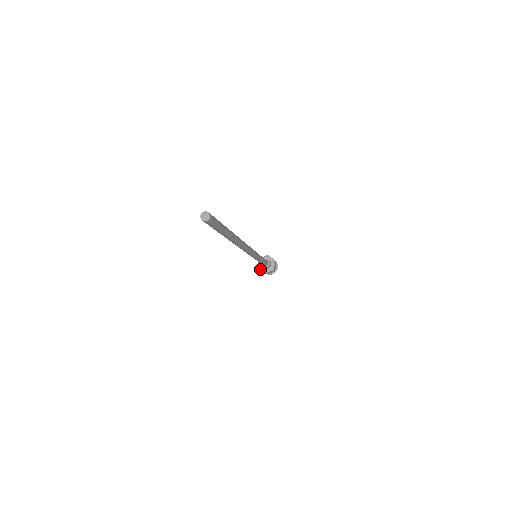
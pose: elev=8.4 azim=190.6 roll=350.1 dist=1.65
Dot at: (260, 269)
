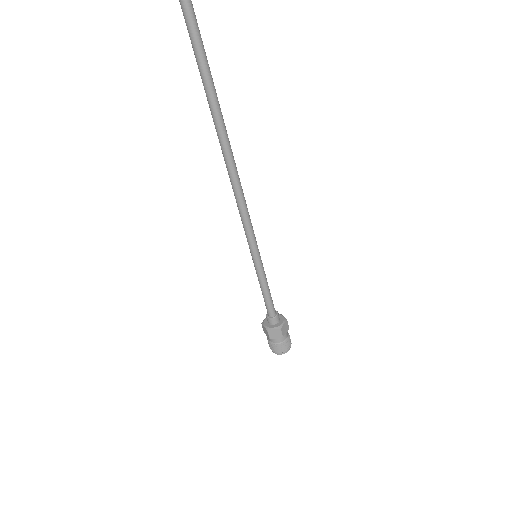
Dot at: (271, 329)
